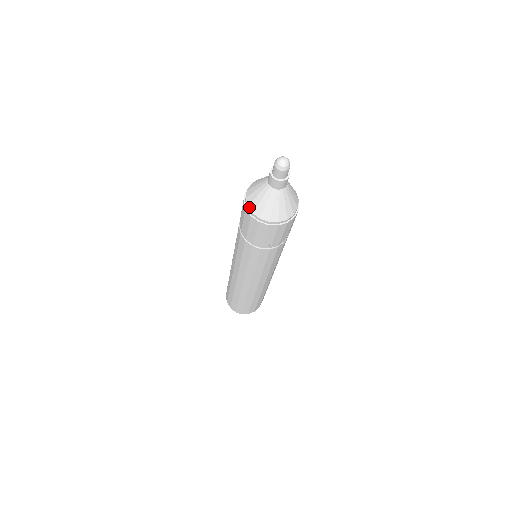
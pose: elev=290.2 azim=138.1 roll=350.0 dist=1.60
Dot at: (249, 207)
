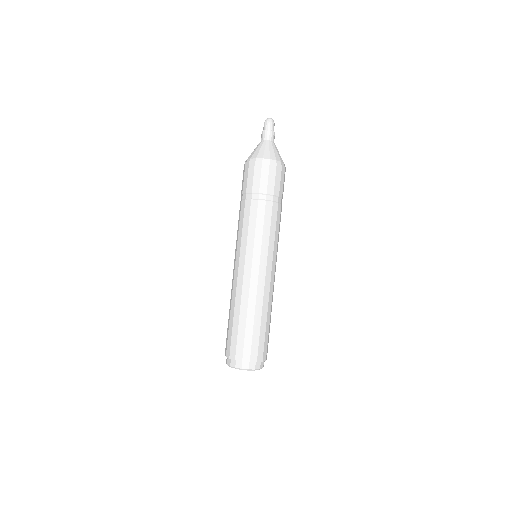
Dot at: (258, 158)
